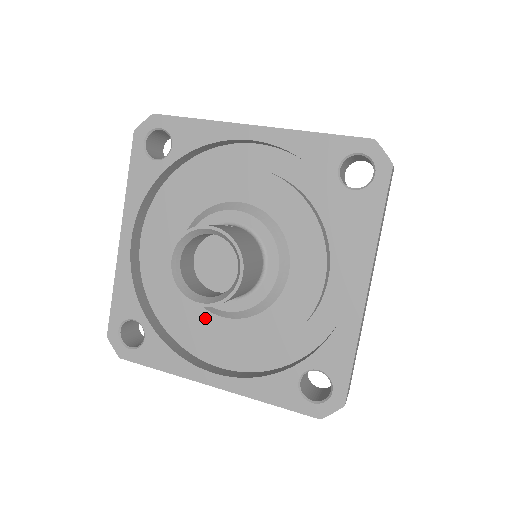
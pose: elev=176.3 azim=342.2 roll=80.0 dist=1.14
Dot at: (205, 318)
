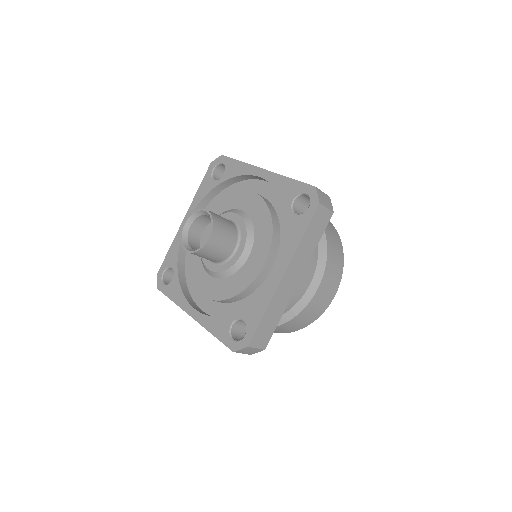
Dot at: (202, 274)
